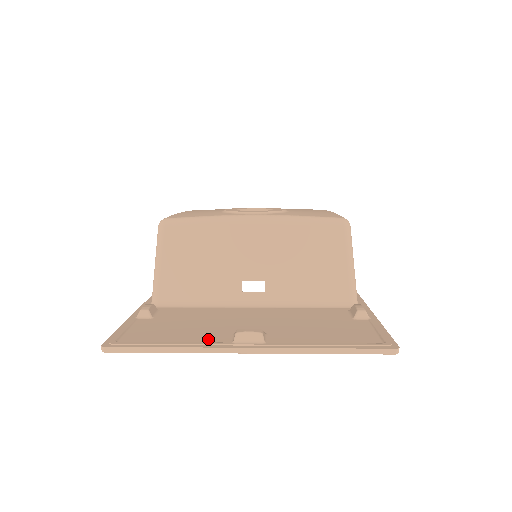
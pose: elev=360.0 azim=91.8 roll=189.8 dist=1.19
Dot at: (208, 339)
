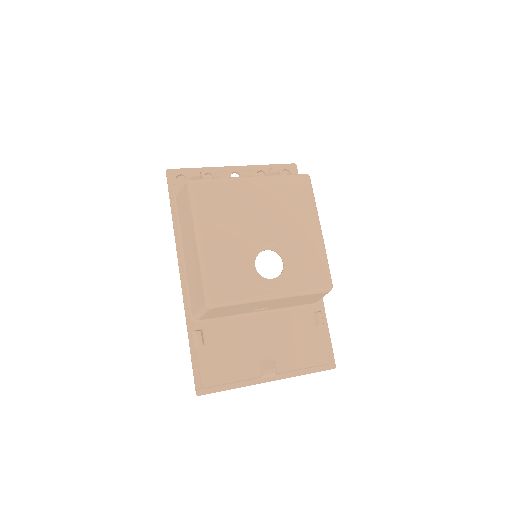
Dot at: (247, 374)
